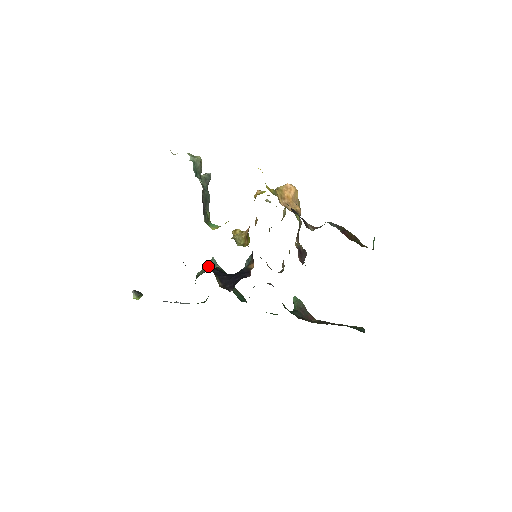
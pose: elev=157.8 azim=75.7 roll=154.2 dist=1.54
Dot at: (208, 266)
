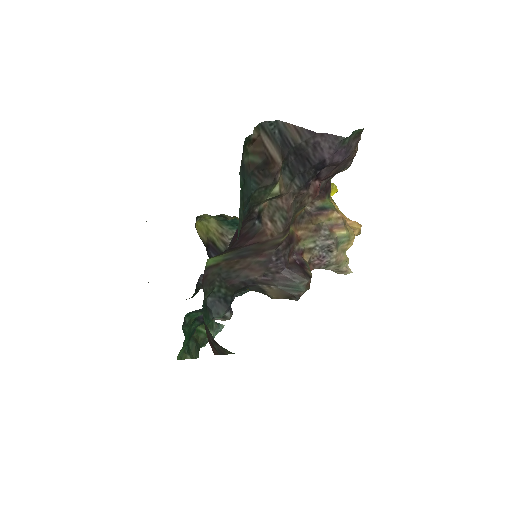
Dot at: occluded
